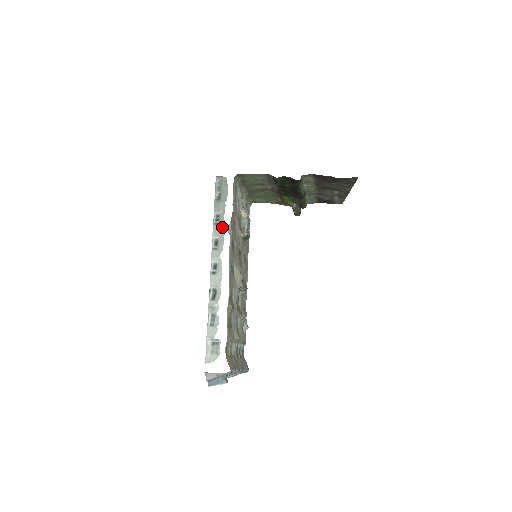
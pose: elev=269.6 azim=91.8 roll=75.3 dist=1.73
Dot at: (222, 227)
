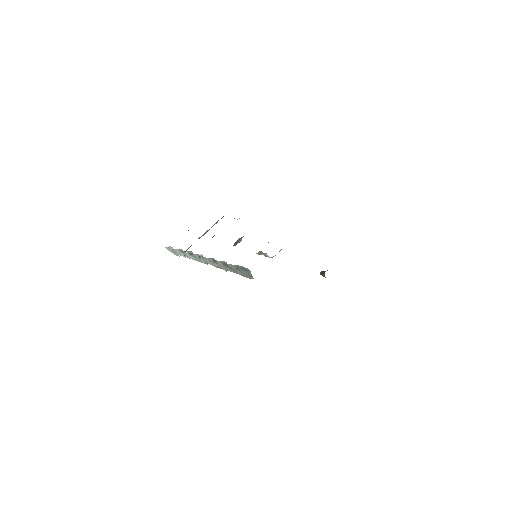
Dot at: (224, 268)
